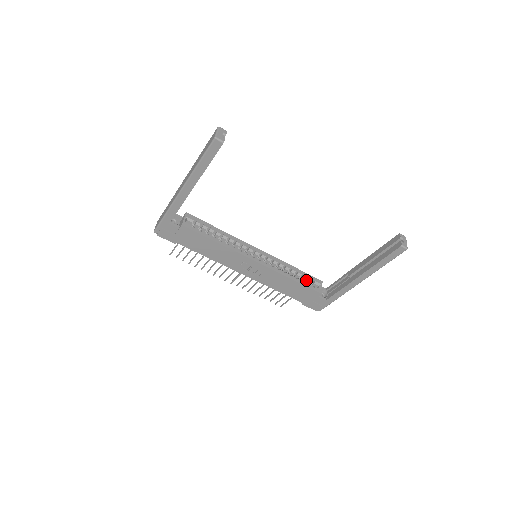
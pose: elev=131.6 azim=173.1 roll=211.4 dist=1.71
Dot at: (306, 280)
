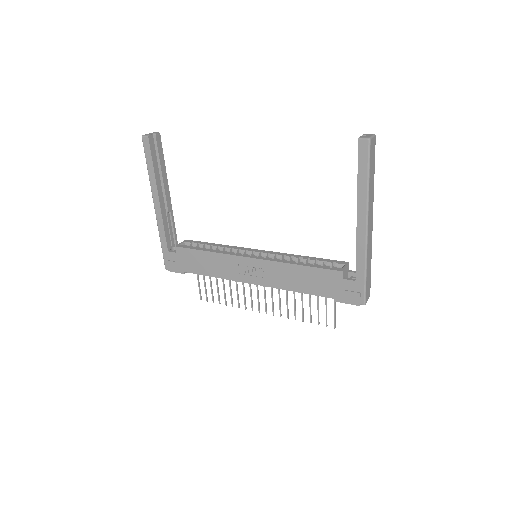
Dot at: occluded
